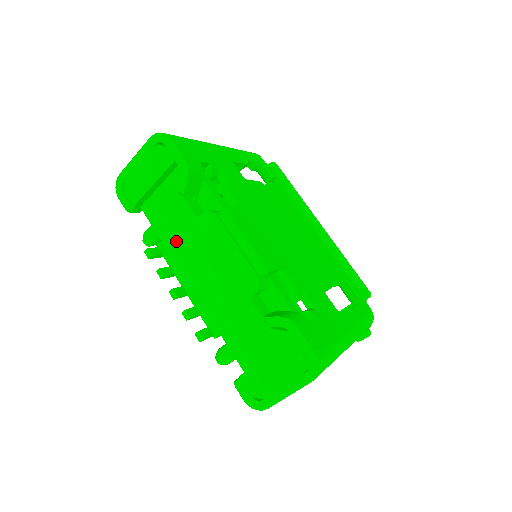
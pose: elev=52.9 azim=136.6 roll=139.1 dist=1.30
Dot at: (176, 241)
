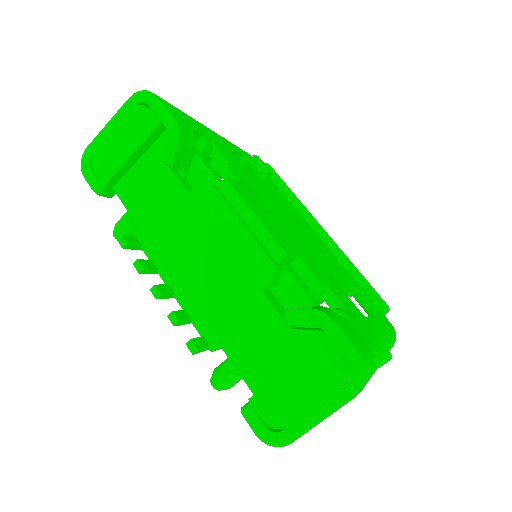
Dot at: (160, 226)
